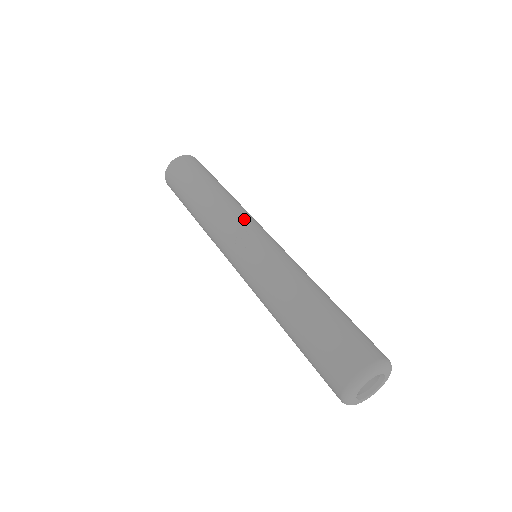
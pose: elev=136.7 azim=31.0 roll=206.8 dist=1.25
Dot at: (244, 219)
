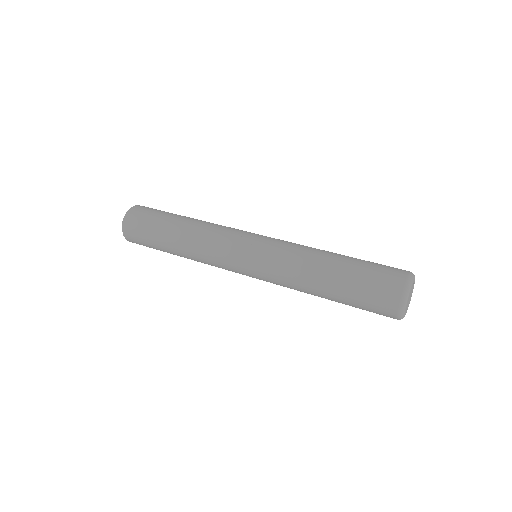
Dot at: (236, 229)
